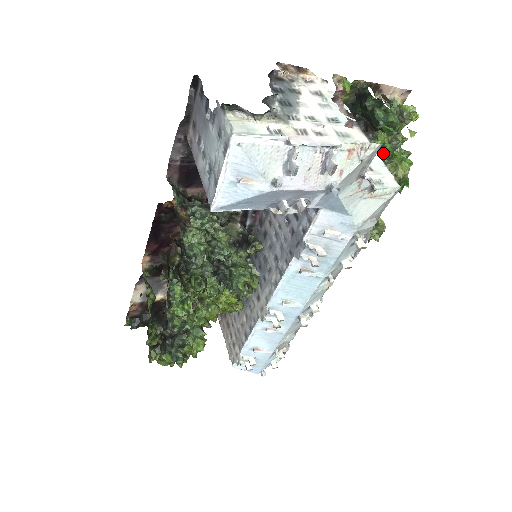
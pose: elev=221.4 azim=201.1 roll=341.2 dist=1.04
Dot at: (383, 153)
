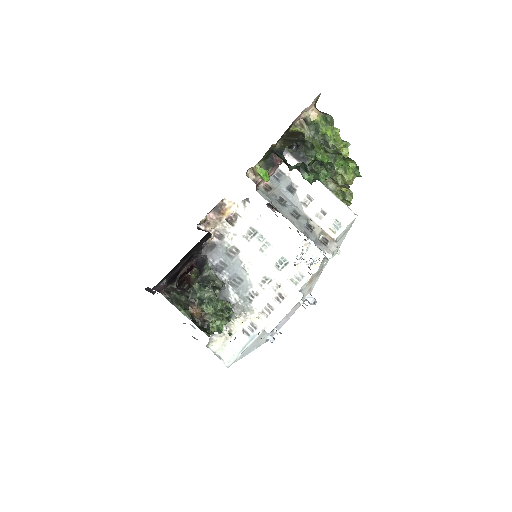
Dot at: occluded
